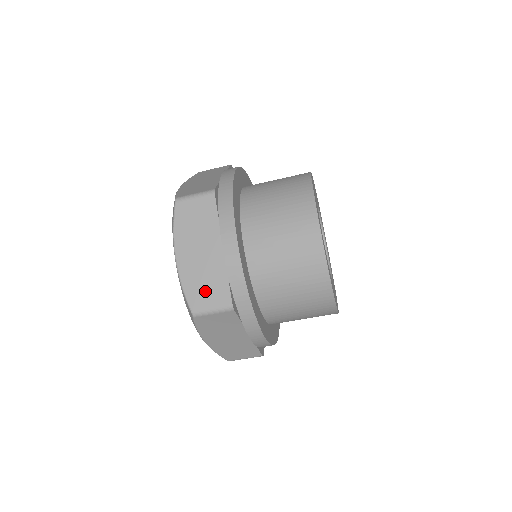
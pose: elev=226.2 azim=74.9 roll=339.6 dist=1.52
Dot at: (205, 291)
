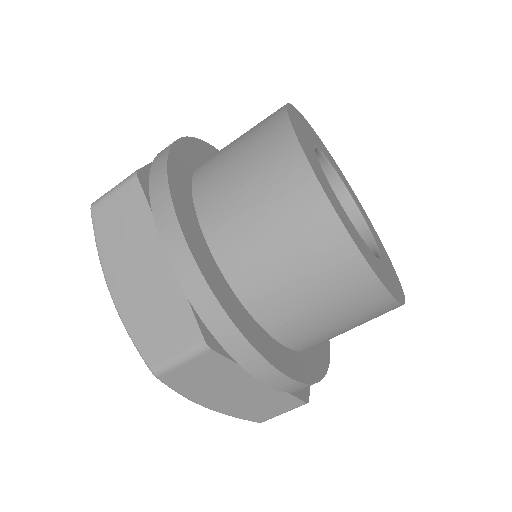
Dot at: (160, 330)
